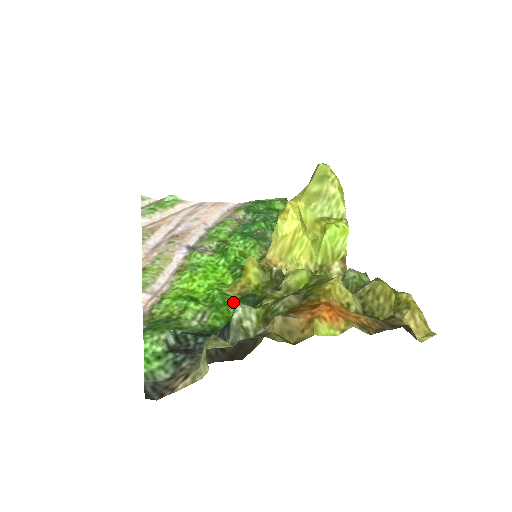
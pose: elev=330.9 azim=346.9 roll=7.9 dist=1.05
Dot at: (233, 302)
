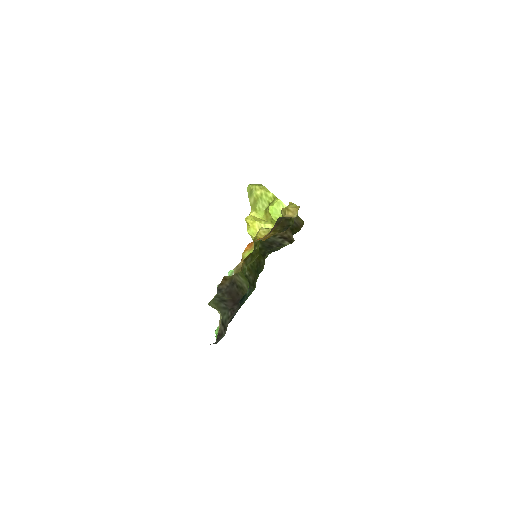
Dot at: occluded
